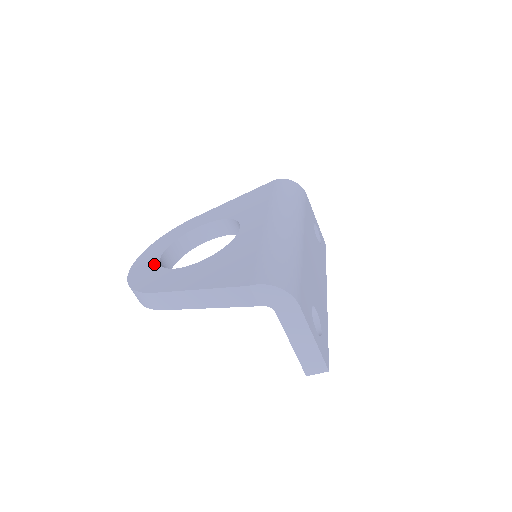
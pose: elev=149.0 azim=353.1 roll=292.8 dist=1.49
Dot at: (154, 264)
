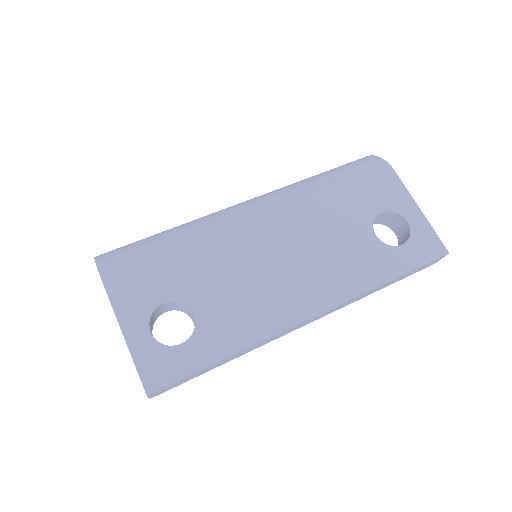
Dot at: occluded
